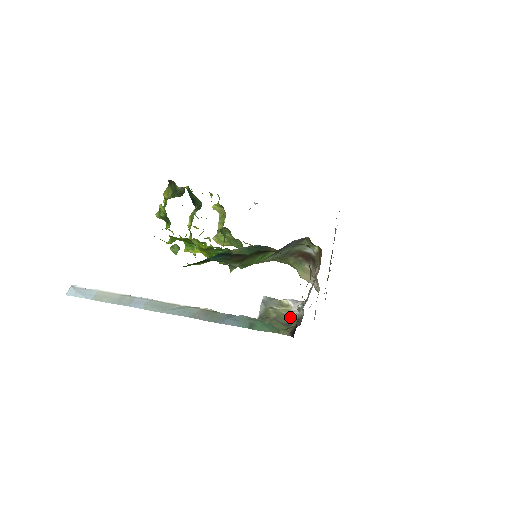
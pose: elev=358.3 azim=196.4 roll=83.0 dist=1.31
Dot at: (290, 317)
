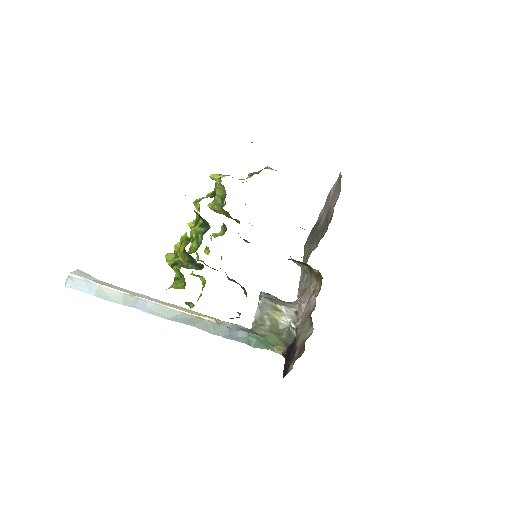
Dot at: (282, 324)
